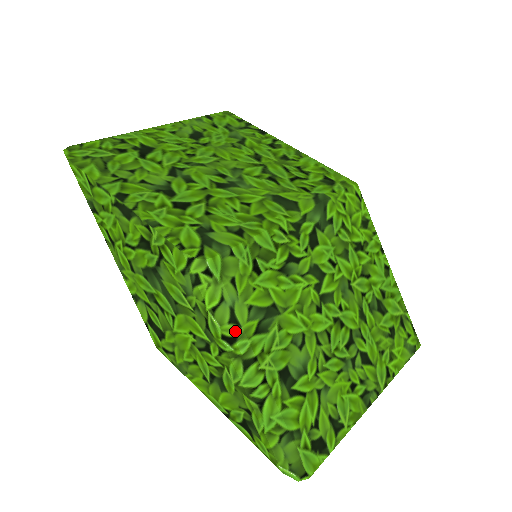
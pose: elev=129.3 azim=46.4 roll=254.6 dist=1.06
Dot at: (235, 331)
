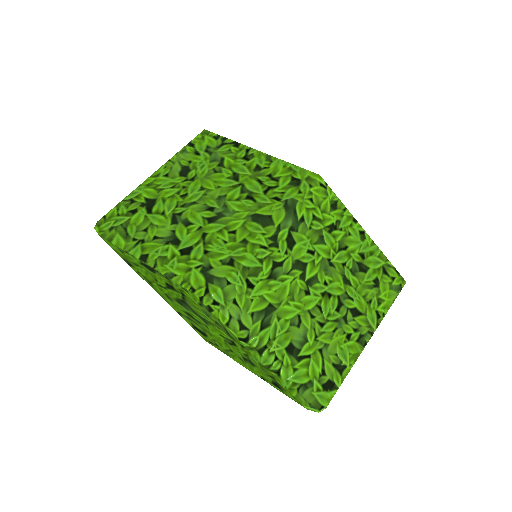
Dot at: (246, 334)
